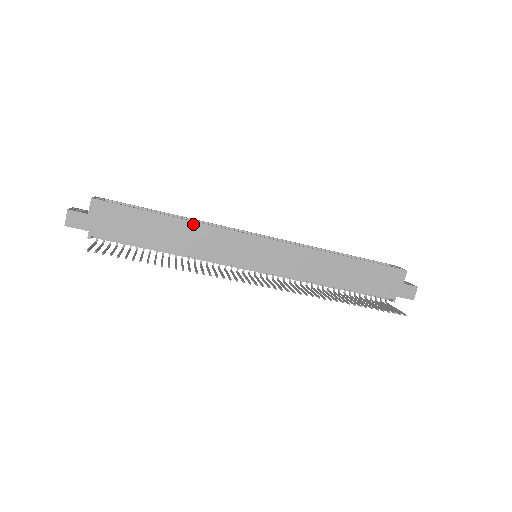
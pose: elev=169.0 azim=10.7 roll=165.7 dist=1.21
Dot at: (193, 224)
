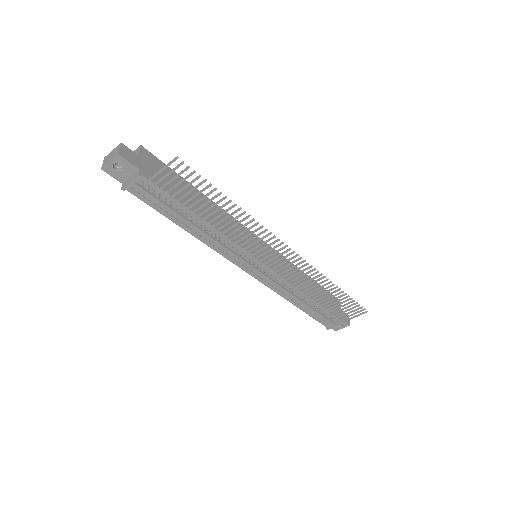
Dot at: (216, 206)
